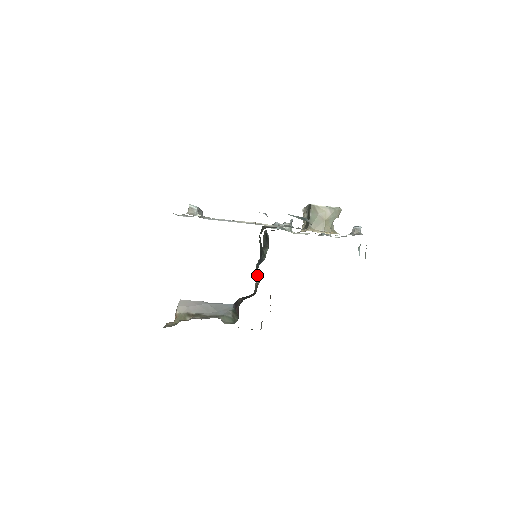
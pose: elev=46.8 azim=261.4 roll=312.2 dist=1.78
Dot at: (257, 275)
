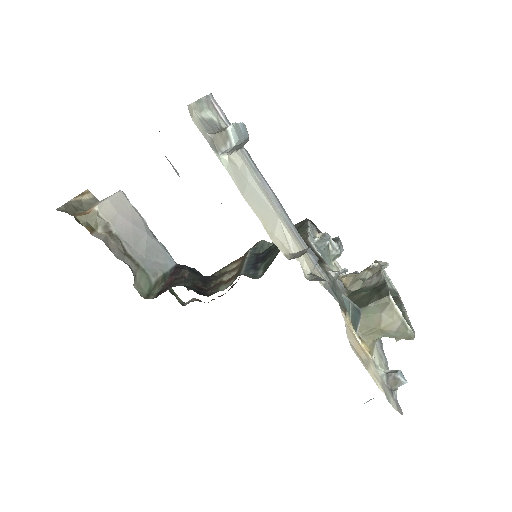
Dot at: (237, 265)
